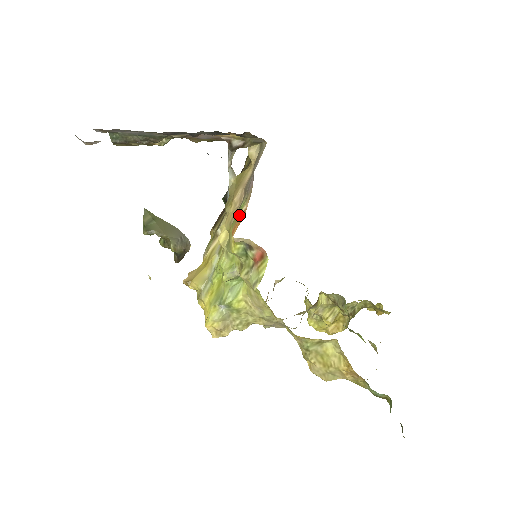
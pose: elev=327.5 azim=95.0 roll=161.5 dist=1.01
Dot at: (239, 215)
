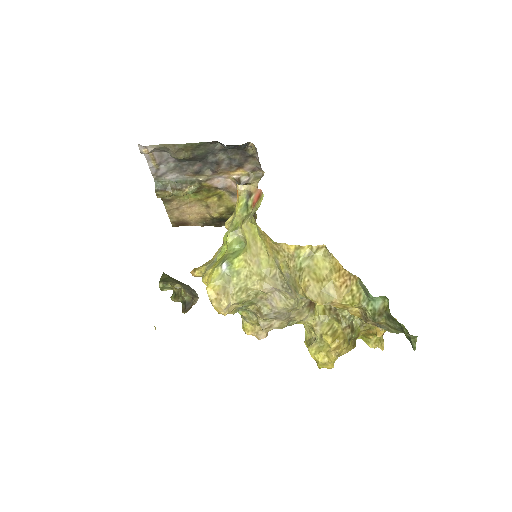
Dot at: occluded
